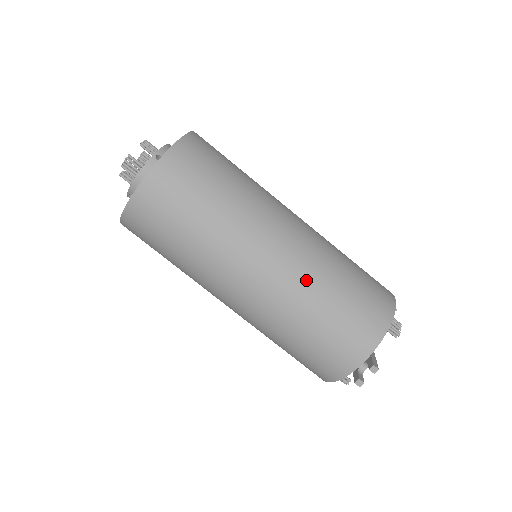
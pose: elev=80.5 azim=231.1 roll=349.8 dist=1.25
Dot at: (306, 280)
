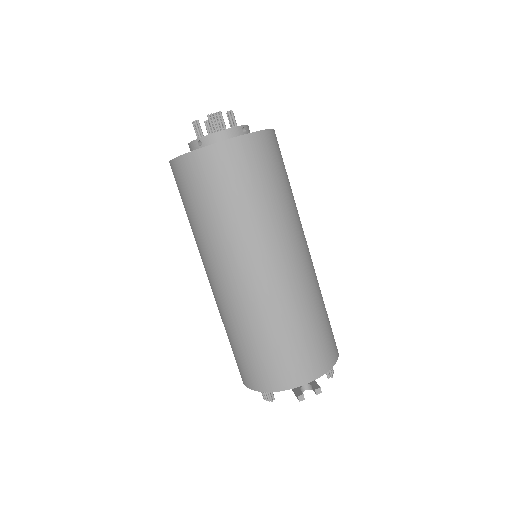
Dot at: (303, 293)
